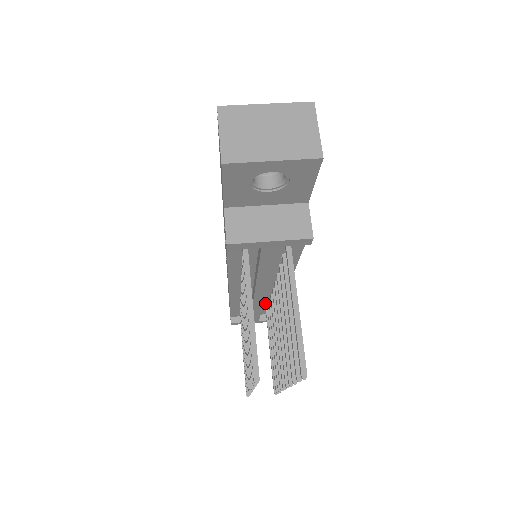
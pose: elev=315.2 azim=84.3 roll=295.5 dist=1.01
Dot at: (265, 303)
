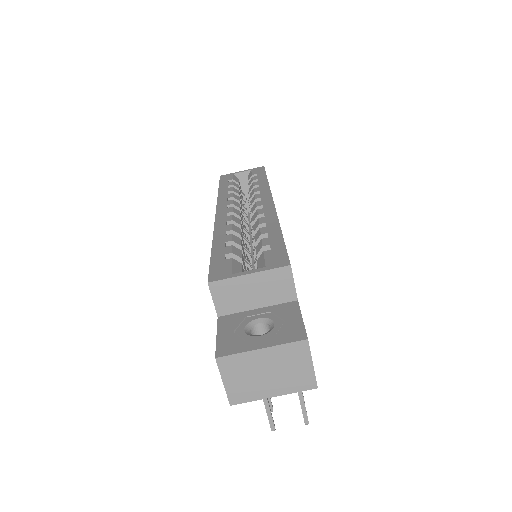
Dot at: occluded
